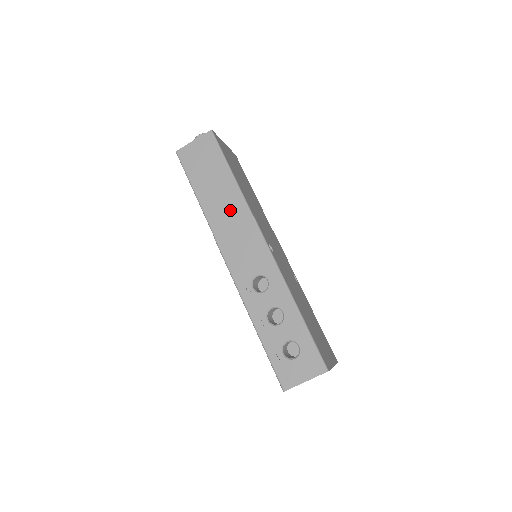
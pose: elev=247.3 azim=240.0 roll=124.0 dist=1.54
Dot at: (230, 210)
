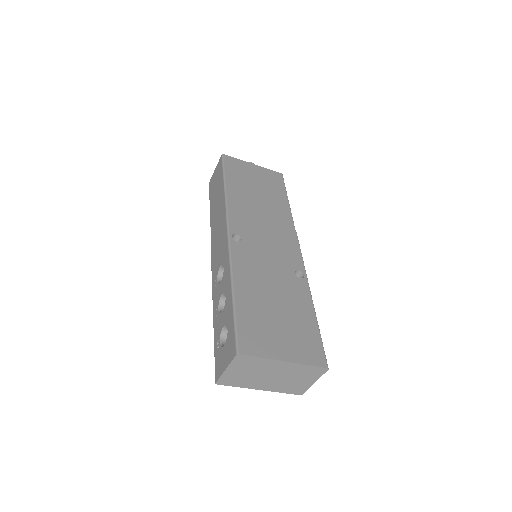
Dot at: (219, 214)
